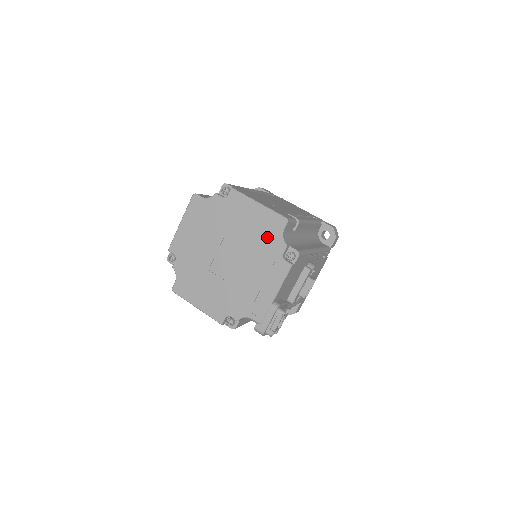
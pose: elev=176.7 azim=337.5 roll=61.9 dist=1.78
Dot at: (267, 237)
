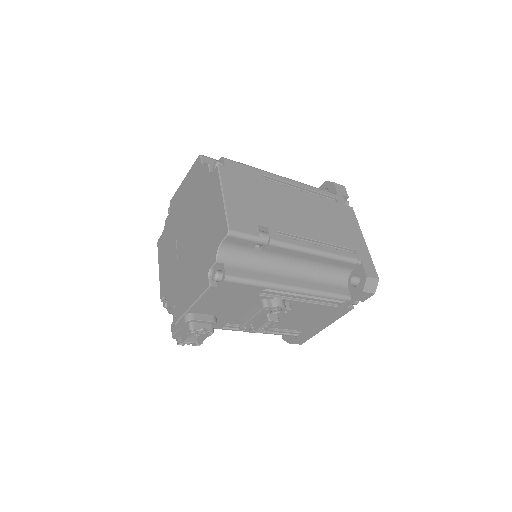
Dot at: (211, 240)
